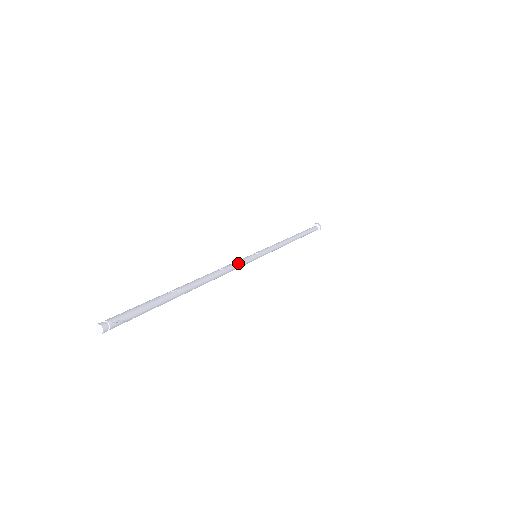
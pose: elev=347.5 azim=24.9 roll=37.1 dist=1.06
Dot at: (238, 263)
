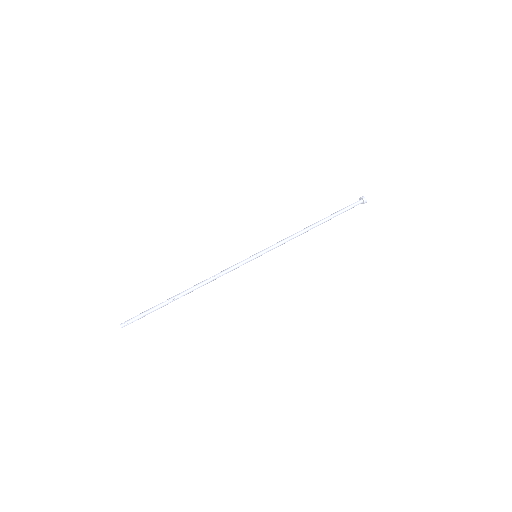
Dot at: (231, 269)
